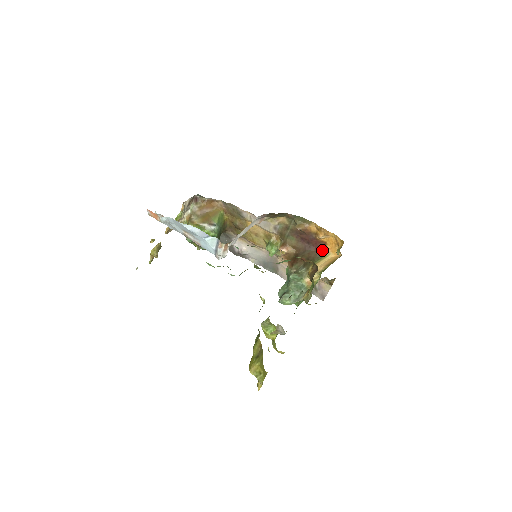
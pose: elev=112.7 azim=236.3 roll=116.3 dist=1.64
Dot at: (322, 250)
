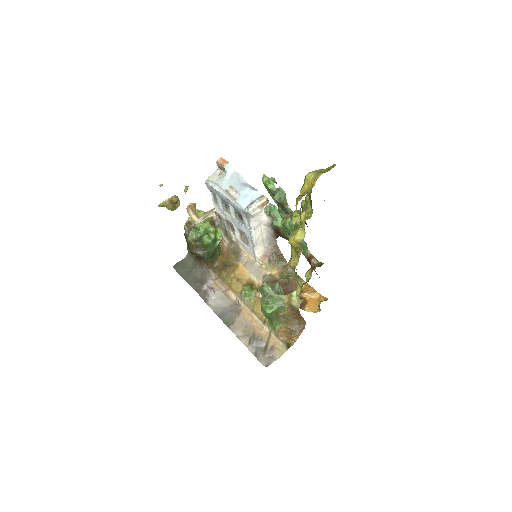
Dot at: (300, 306)
